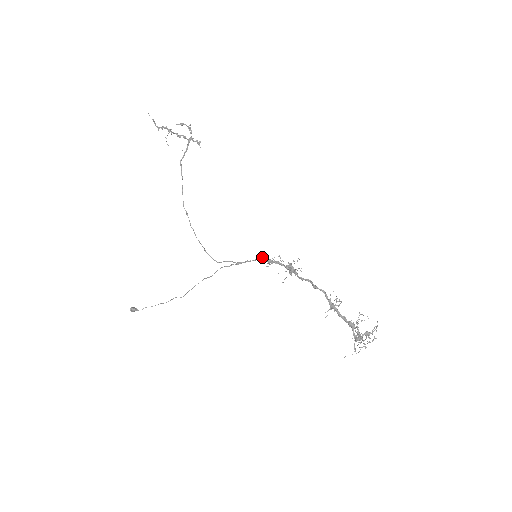
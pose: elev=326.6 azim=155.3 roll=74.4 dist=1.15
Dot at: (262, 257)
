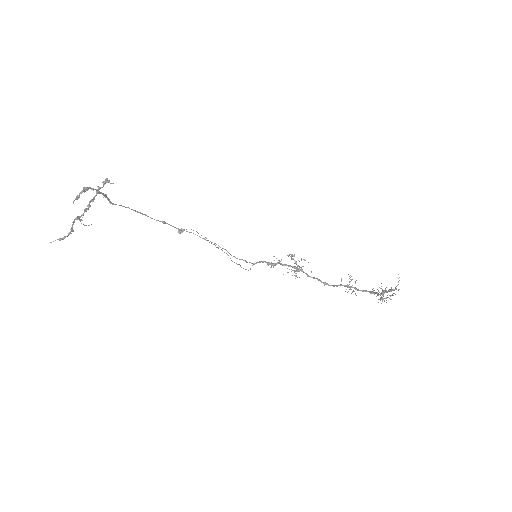
Dot at: (262, 262)
